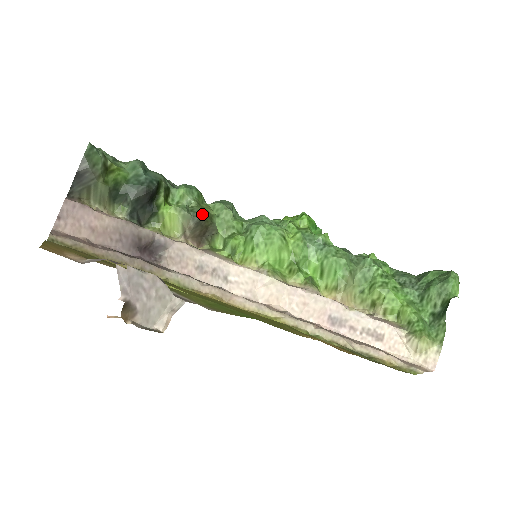
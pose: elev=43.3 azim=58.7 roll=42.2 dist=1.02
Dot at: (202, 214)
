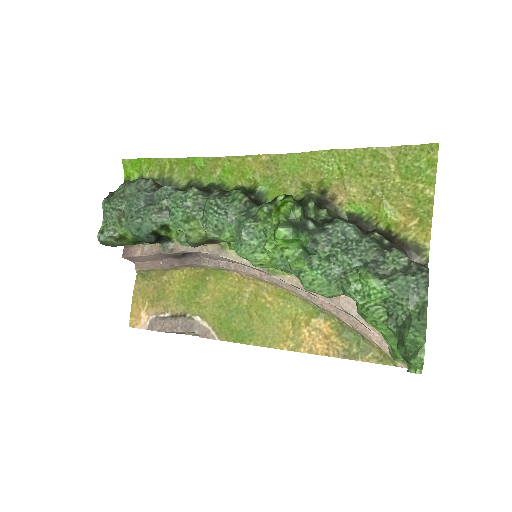
Dot at: (195, 244)
